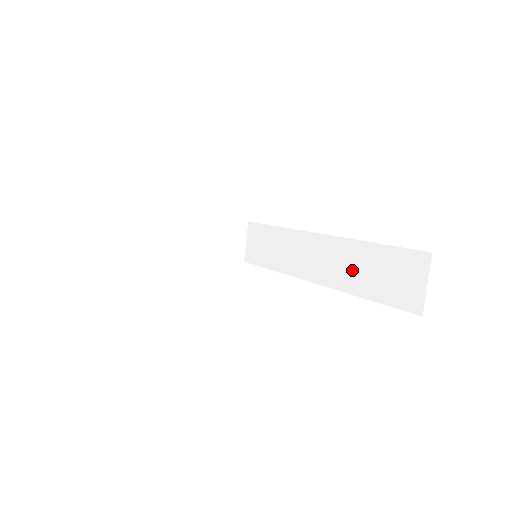
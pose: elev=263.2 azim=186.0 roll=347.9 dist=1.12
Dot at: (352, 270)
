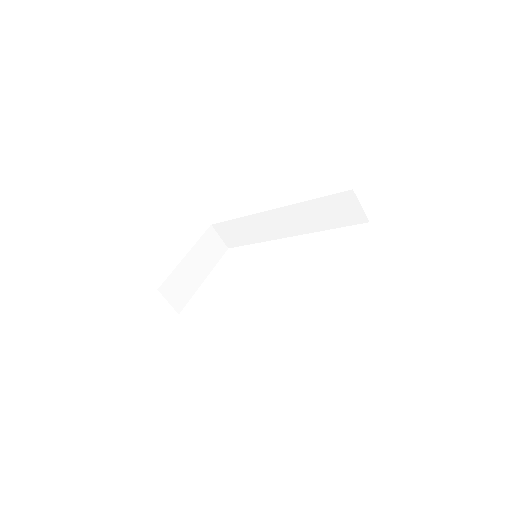
Dot at: (311, 219)
